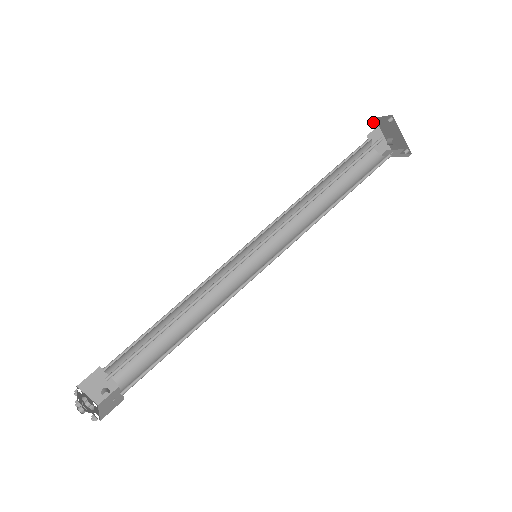
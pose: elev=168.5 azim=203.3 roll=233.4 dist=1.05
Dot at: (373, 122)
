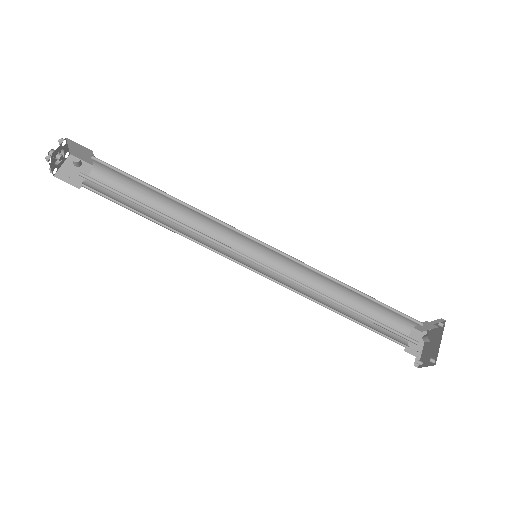
Dot at: occluded
